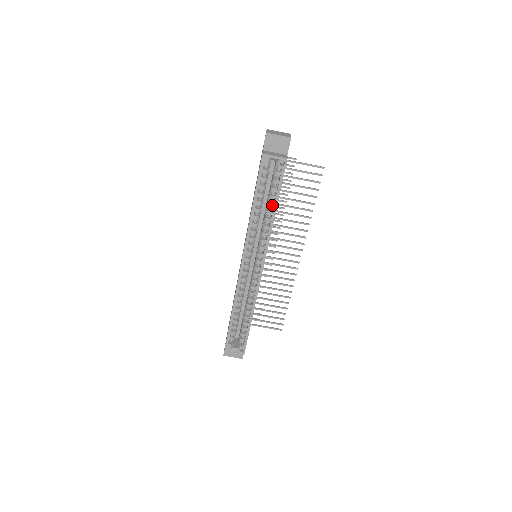
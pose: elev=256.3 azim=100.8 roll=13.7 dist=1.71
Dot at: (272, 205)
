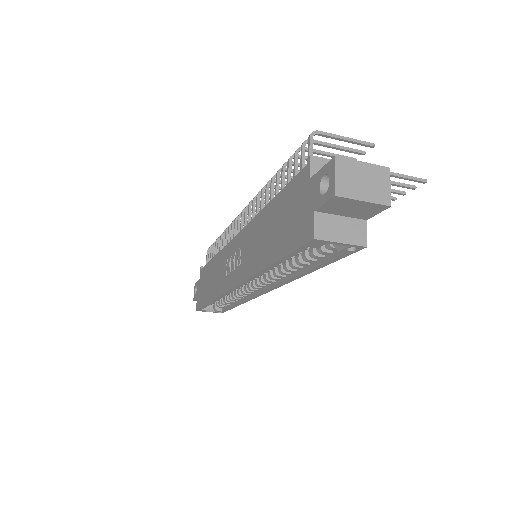
Dot at: (305, 265)
